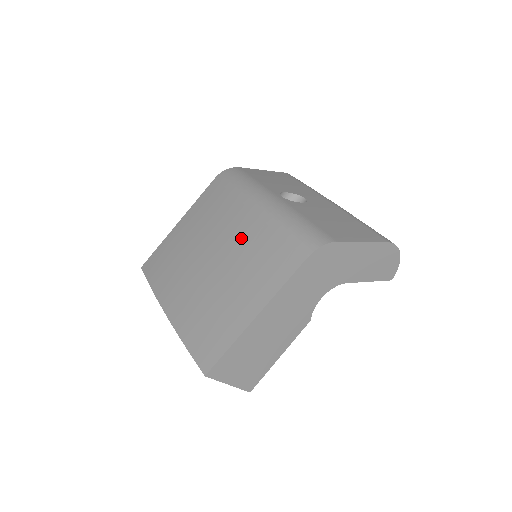
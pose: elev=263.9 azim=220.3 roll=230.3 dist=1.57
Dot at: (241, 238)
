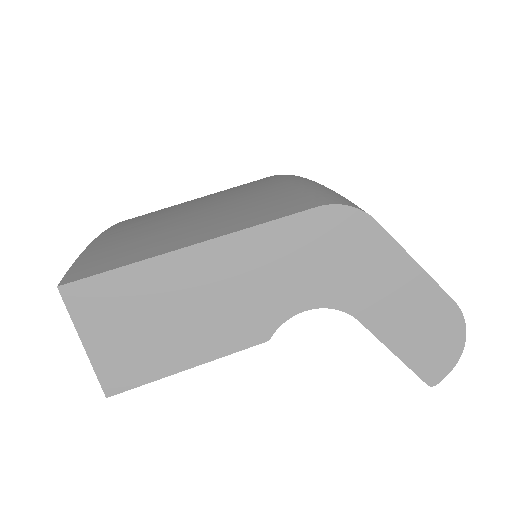
Dot at: (250, 193)
